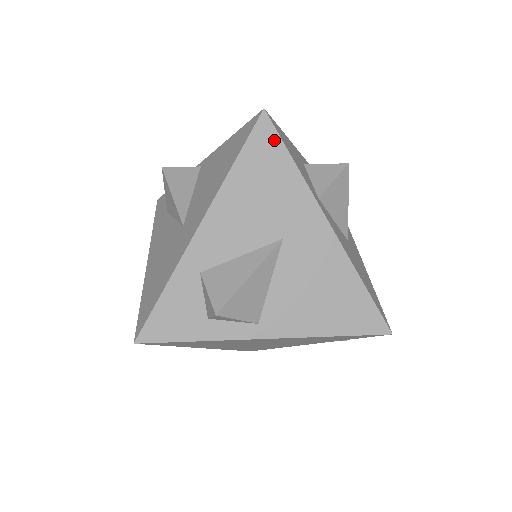
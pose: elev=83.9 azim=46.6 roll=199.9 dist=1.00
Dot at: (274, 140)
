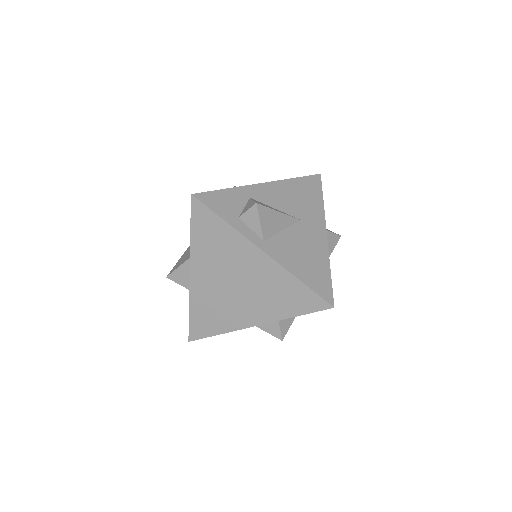
Dot at: (319, 186)
